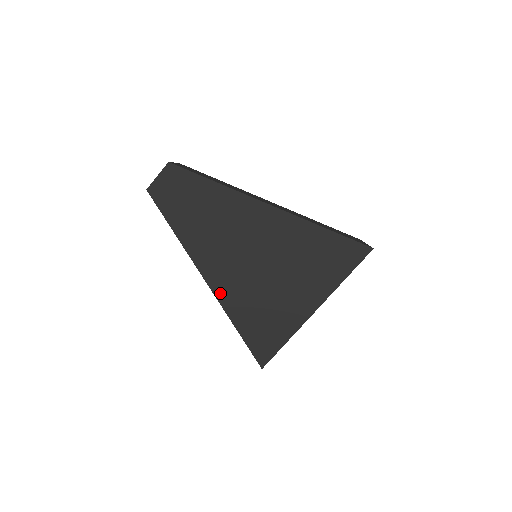
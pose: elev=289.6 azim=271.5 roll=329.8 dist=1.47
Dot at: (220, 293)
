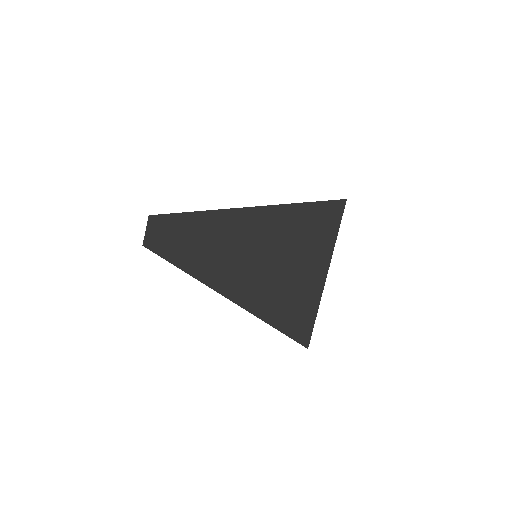
Dot at: (240, 300)
